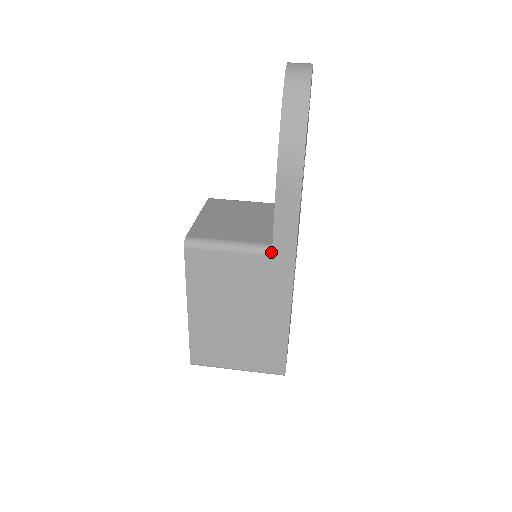
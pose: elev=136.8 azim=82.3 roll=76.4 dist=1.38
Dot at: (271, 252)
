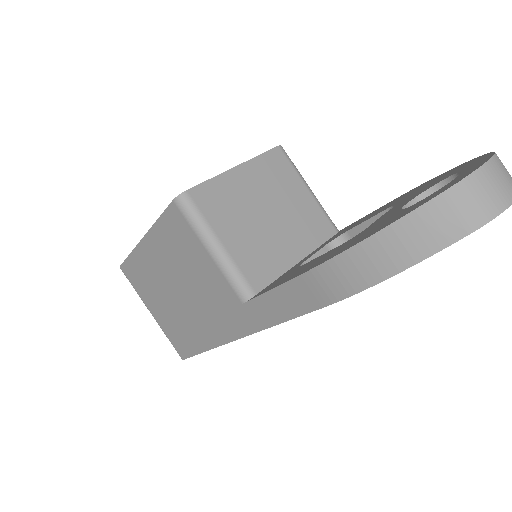
Dot at: (245, 301)
